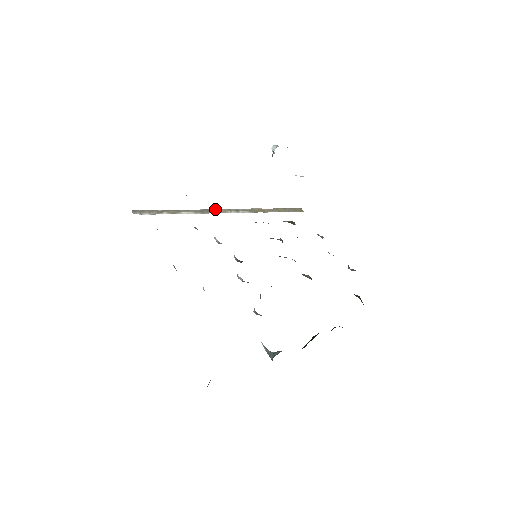
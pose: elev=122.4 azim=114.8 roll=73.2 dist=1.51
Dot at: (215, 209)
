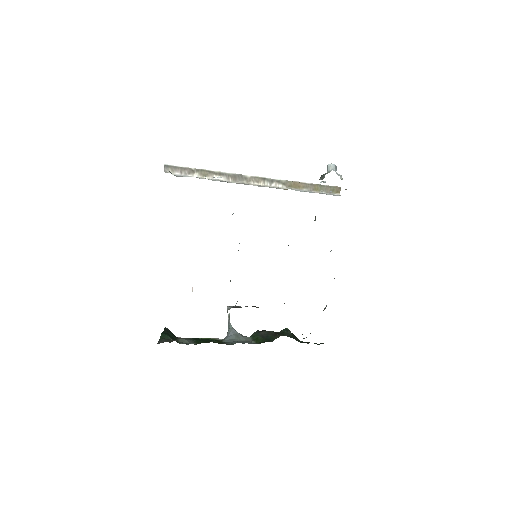
Dot at: (250, 175)
